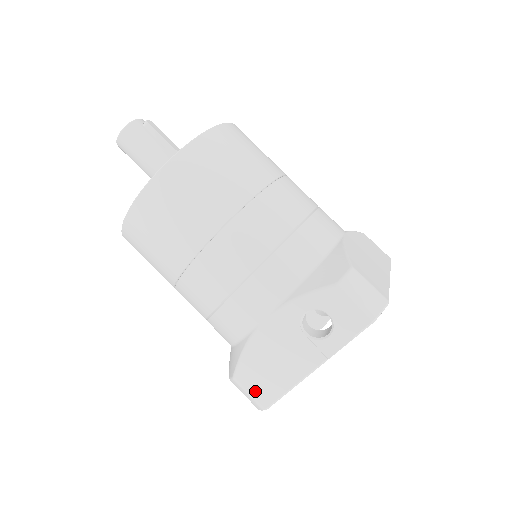
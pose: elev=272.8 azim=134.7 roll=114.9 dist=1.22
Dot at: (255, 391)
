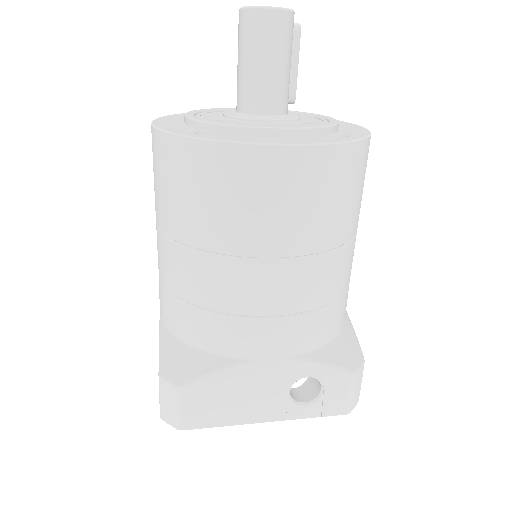
Dot at: (190, 411)
